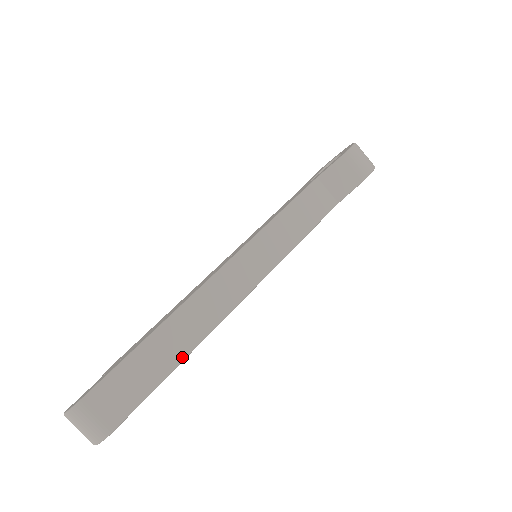
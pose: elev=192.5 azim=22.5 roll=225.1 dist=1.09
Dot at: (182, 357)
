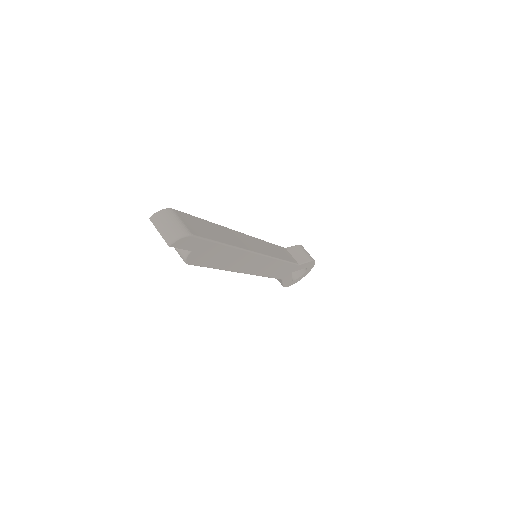
Dot at: (230, 244)
